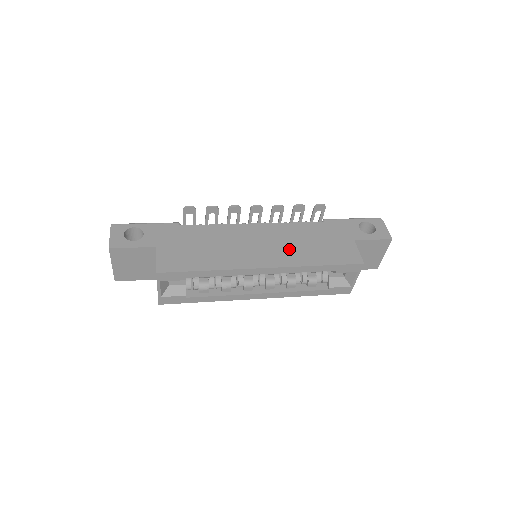
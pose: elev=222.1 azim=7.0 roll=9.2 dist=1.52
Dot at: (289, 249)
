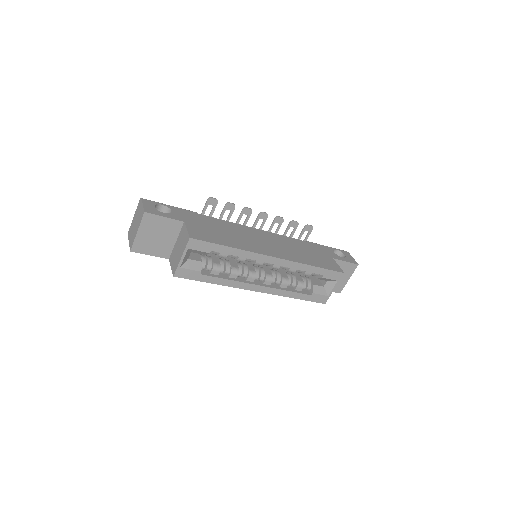
Dot at: (289, 251)
